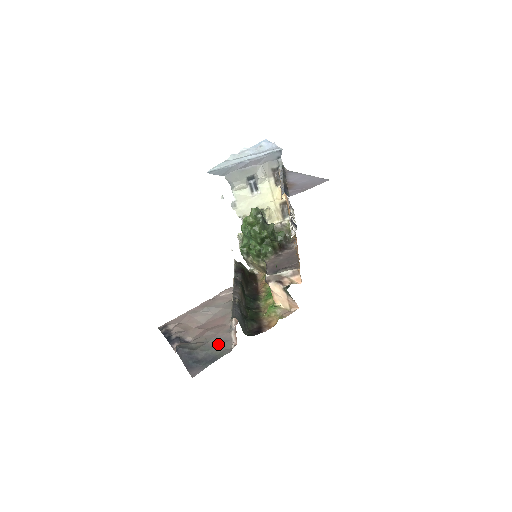
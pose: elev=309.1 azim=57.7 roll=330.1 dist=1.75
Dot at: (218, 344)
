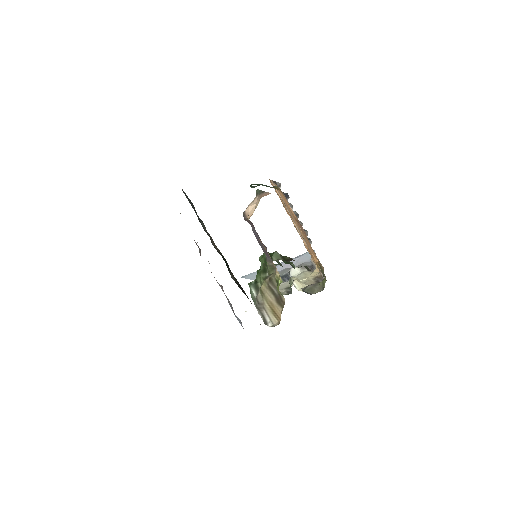
Dot at: occluded
